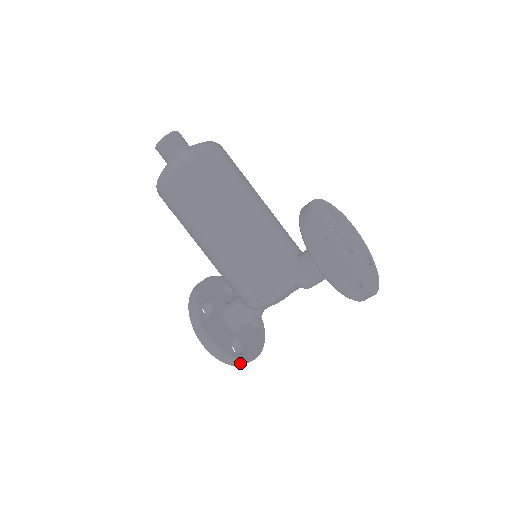
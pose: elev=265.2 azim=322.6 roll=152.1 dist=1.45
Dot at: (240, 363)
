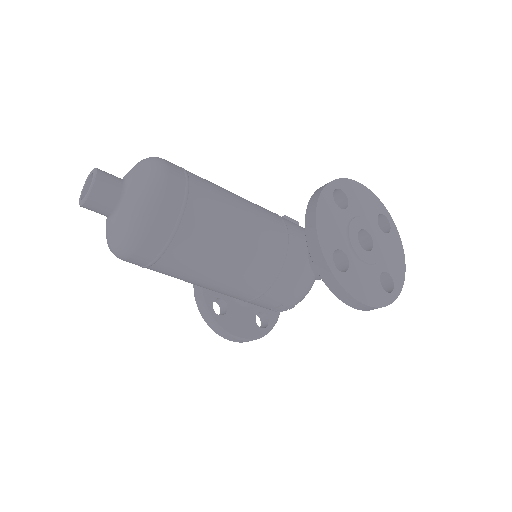
Dot at: occluded
